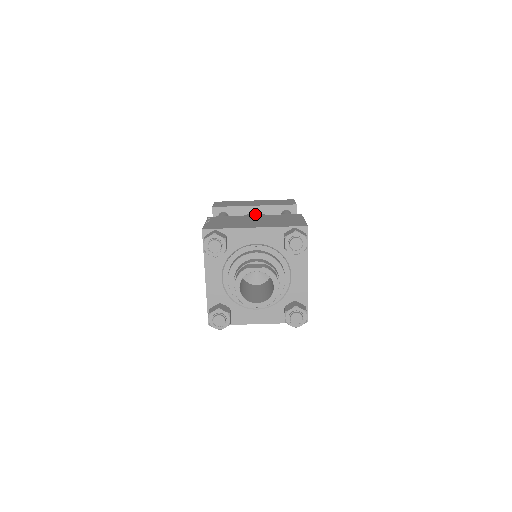
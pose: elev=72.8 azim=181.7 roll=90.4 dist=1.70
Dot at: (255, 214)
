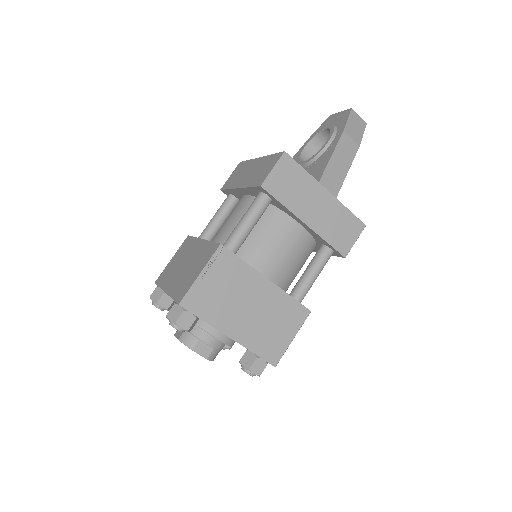
Dot at: (241, 200)
